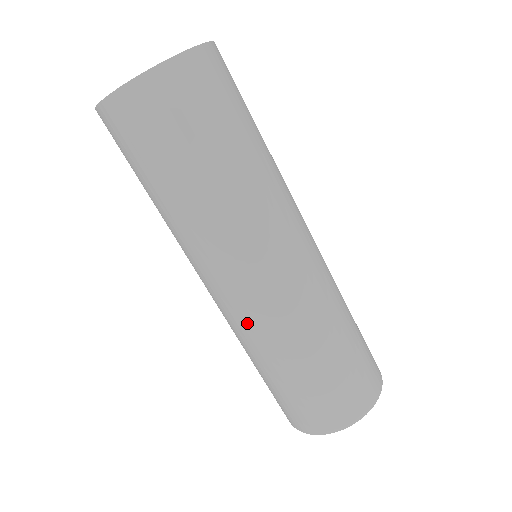
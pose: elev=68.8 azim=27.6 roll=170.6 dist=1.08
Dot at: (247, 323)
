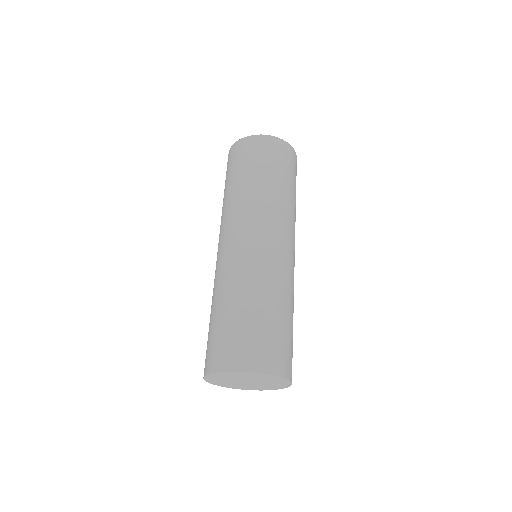
Dot at: (252, 261)
